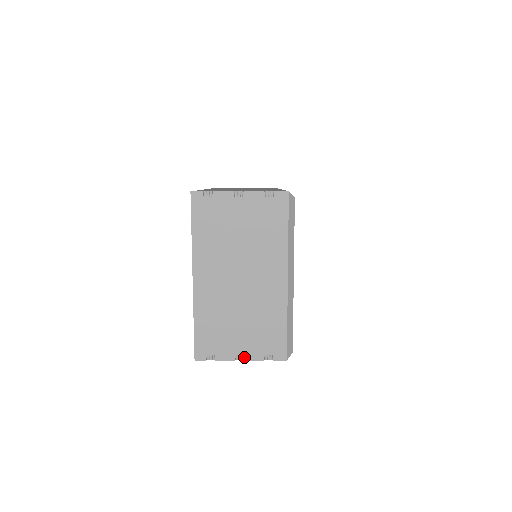
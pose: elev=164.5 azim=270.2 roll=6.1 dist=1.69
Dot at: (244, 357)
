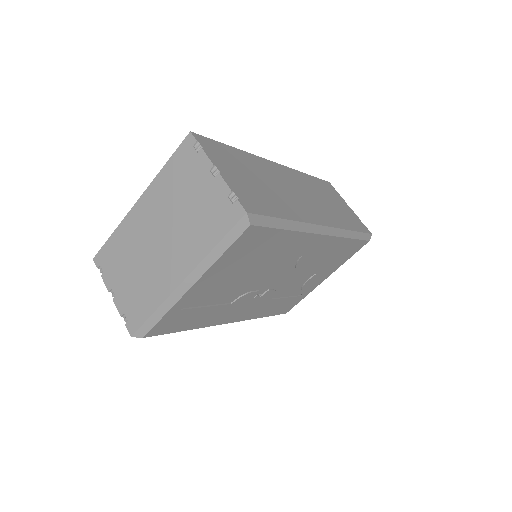
Dot at: (114, 297)
